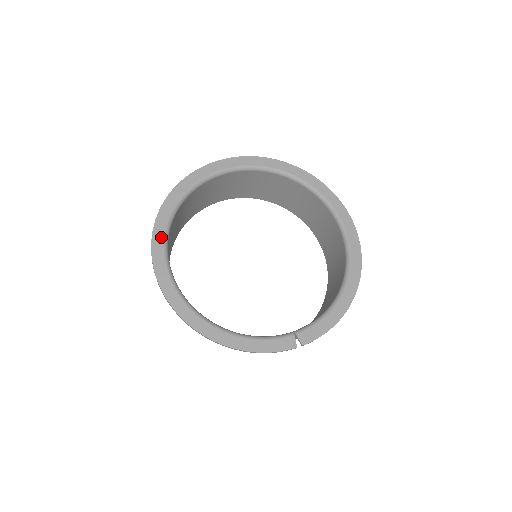
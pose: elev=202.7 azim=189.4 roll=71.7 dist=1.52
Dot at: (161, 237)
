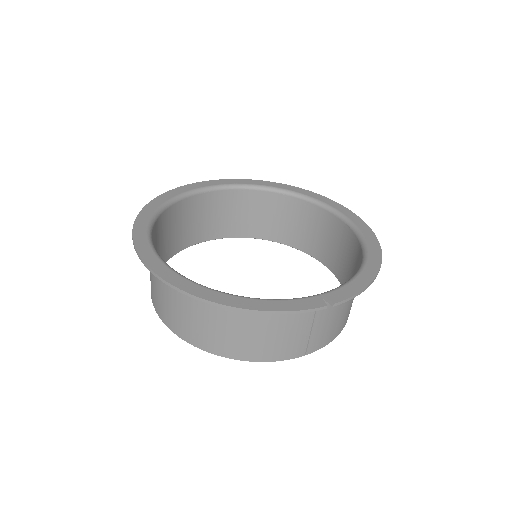
Dot at: (144, 226)
